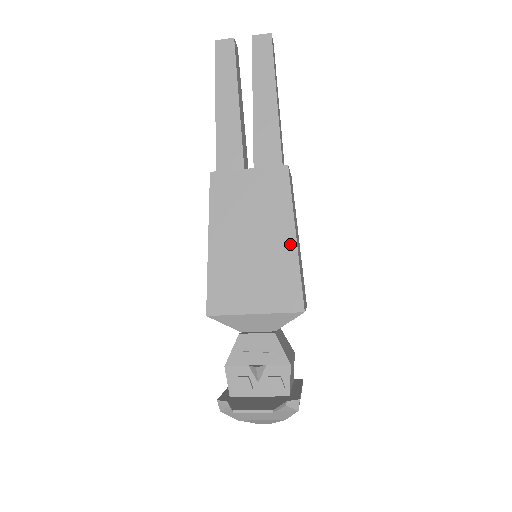
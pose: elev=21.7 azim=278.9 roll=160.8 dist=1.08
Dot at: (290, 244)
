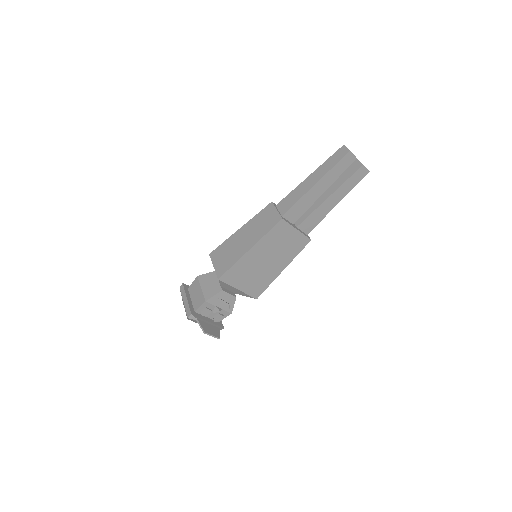
Dot at: (279, 272)
